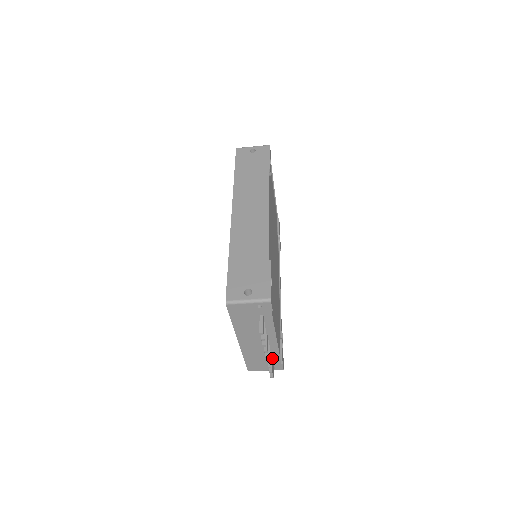
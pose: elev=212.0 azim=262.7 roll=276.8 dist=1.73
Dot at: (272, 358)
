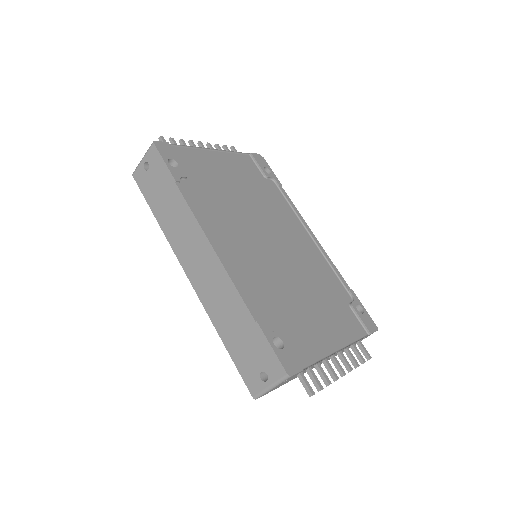
Dot at: occluded
